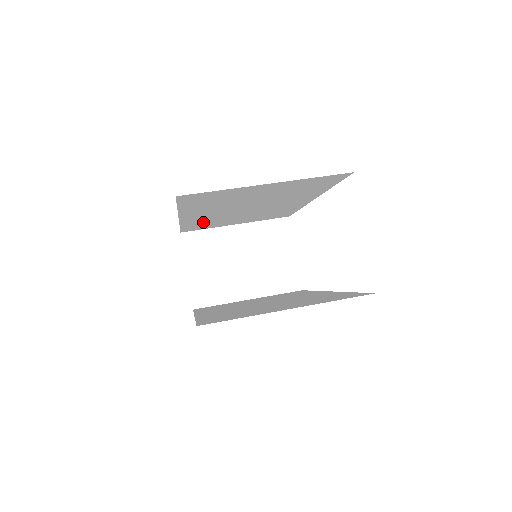
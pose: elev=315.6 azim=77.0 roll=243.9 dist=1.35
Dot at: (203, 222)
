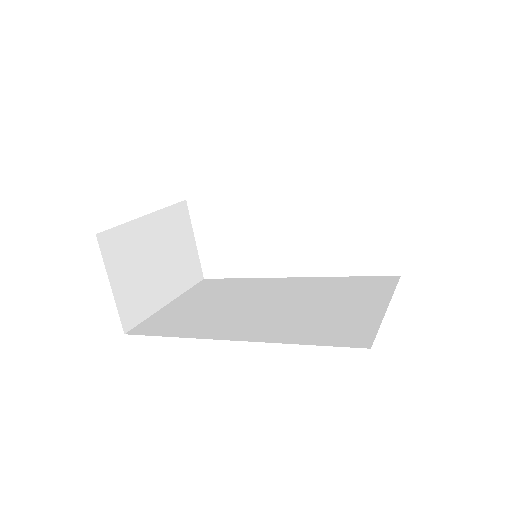
Dot at: occluded
